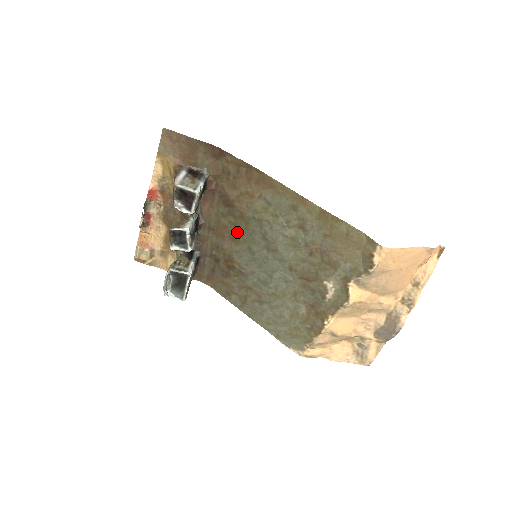
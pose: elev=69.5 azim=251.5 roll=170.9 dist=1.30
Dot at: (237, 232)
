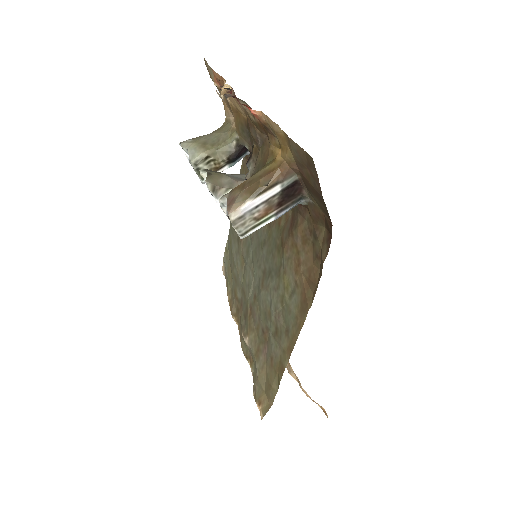
Dot at: (274, 227)
